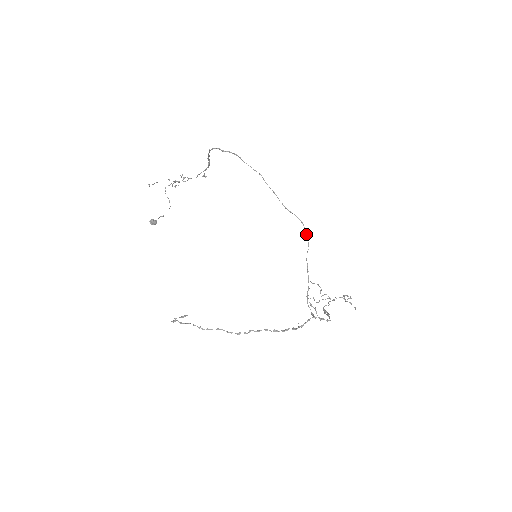
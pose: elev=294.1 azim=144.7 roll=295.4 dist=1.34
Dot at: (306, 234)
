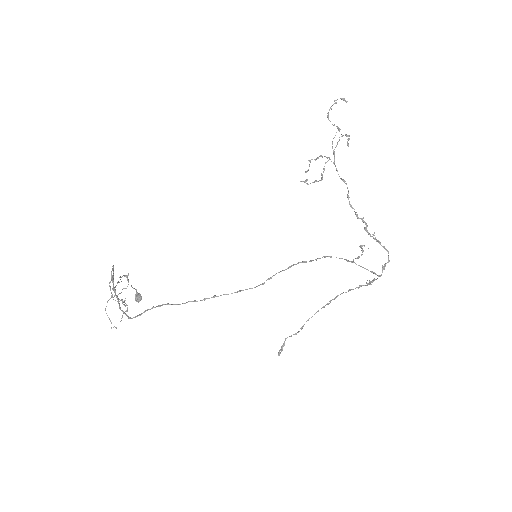
Dot at: occluded
